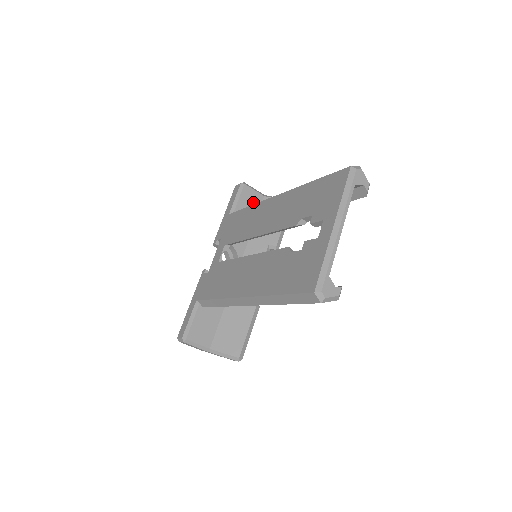
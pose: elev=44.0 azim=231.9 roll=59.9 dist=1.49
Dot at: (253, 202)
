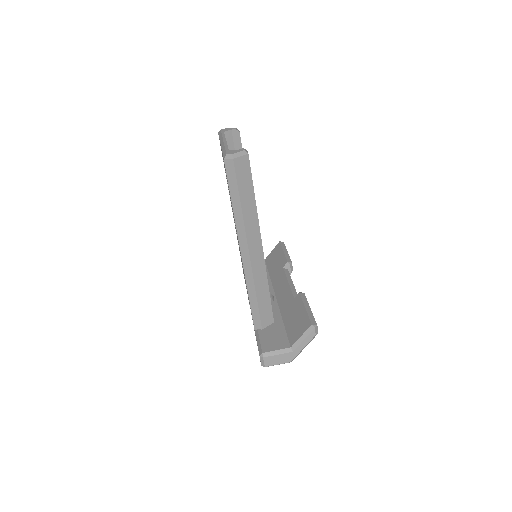
Dot at: occluded
